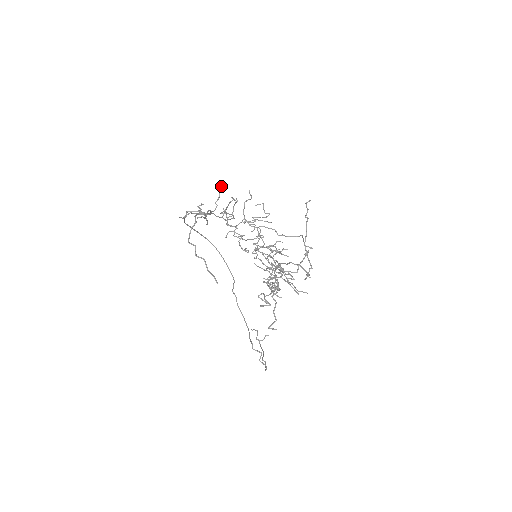
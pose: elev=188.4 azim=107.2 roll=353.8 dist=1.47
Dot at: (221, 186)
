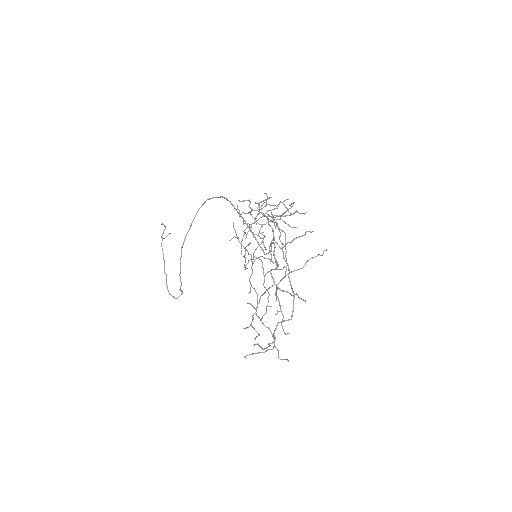
Dot at: occluded
